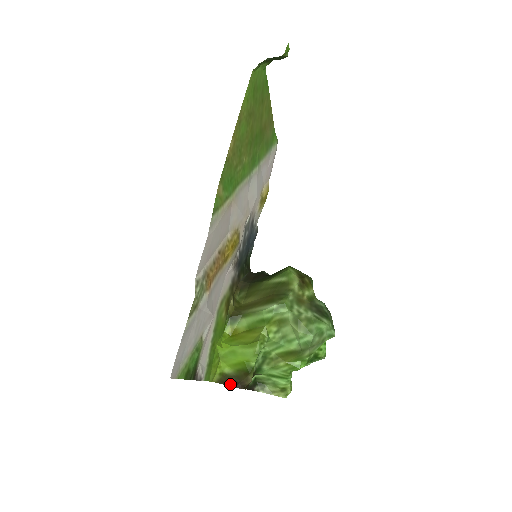
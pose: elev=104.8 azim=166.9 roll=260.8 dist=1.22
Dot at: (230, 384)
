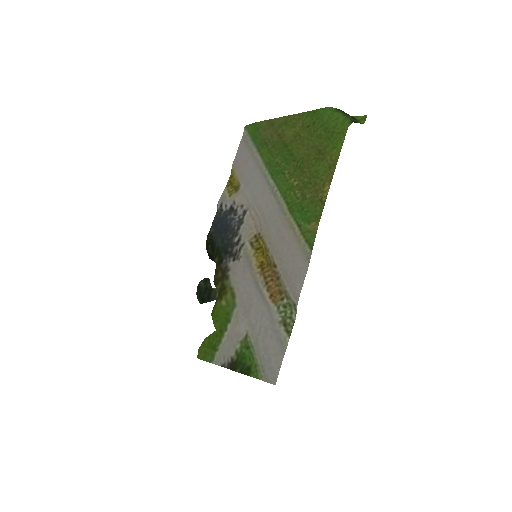
Dot at: occluded
